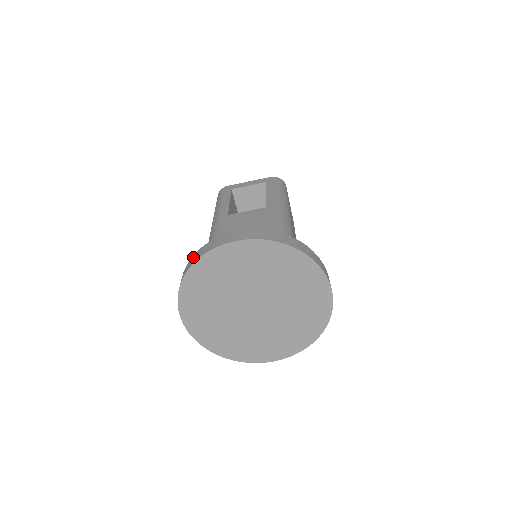
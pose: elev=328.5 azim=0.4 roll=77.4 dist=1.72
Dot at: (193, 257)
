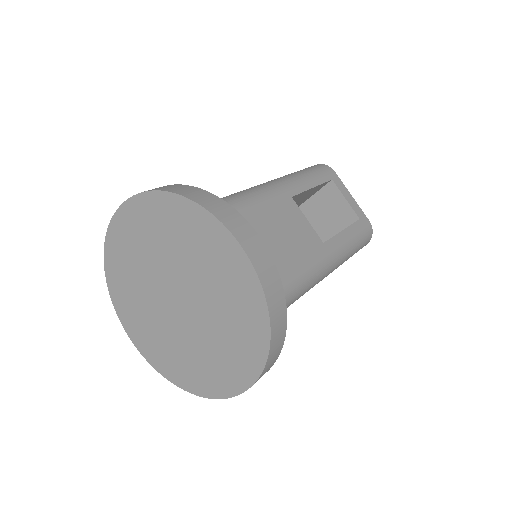
Dot at: (198, 190)
